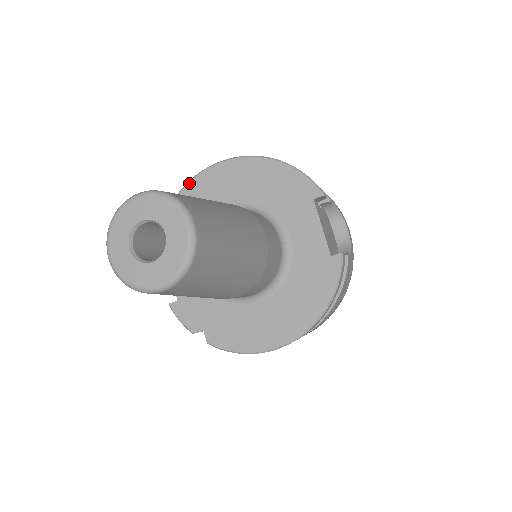
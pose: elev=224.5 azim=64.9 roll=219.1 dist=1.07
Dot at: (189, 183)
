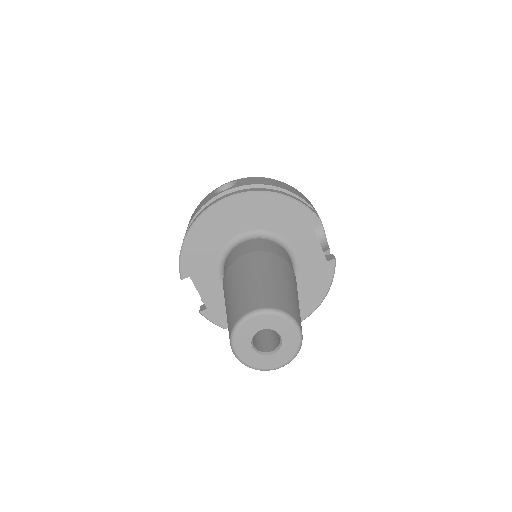
Dot at: (200, 218)
